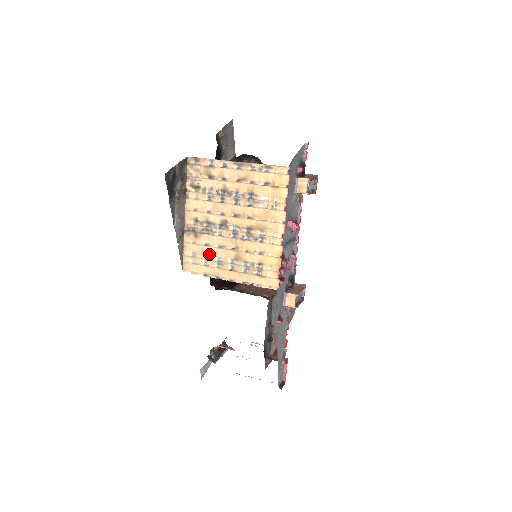
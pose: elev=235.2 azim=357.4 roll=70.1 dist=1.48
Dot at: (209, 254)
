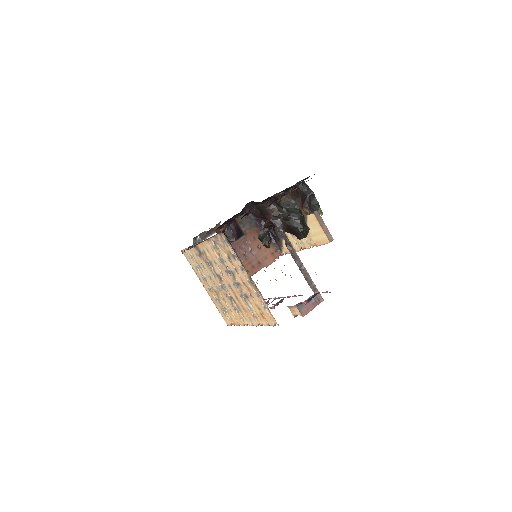
Dot at: (202, 269)
